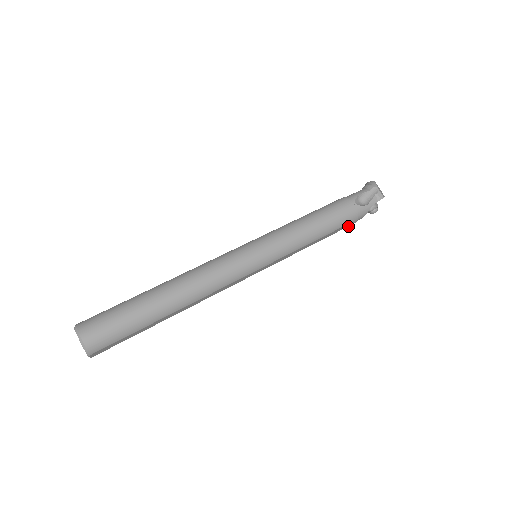
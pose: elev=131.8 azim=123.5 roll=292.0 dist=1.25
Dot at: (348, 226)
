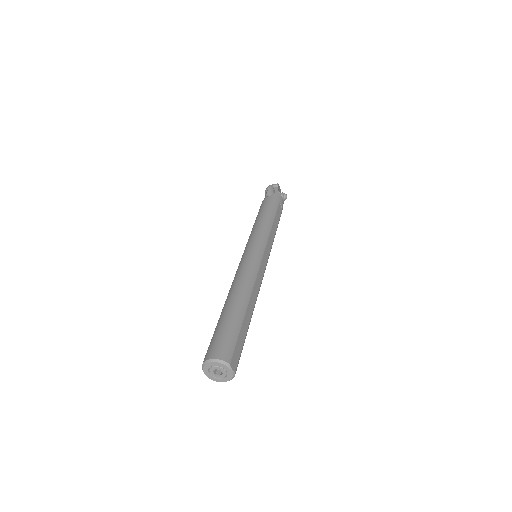
Dot at: (282, 208)
